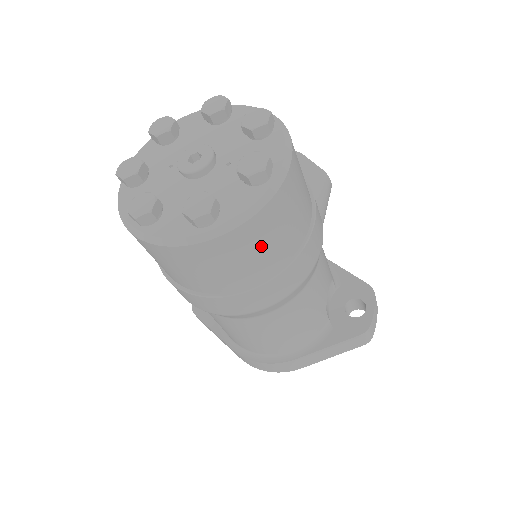
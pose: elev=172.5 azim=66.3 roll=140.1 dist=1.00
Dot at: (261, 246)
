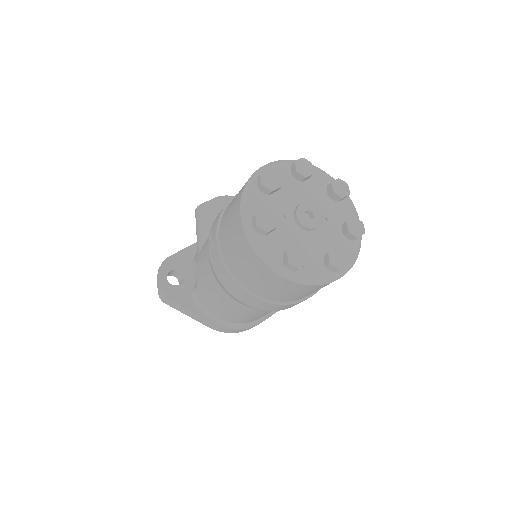
Dot at: occluded
